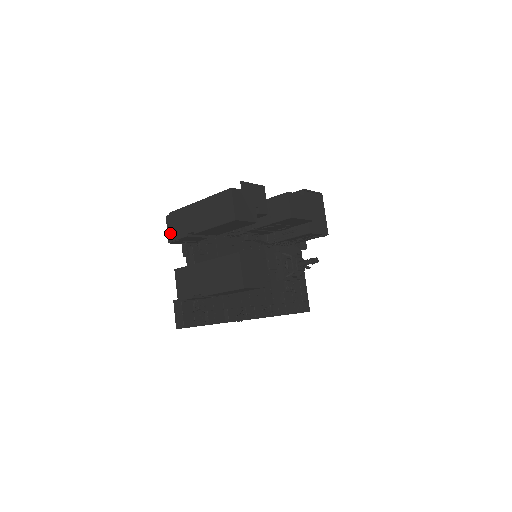
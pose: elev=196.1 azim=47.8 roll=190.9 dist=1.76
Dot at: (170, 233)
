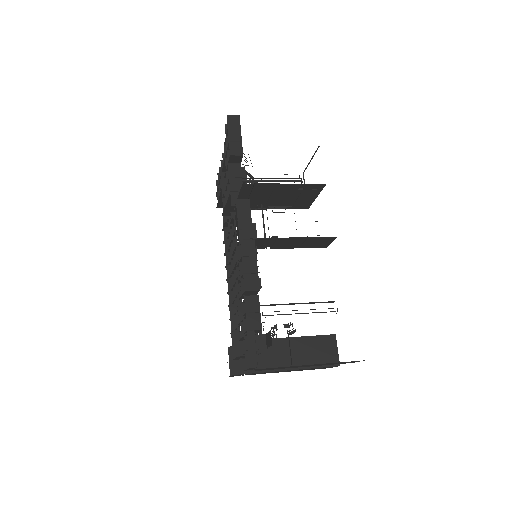
Dot at: occluded
